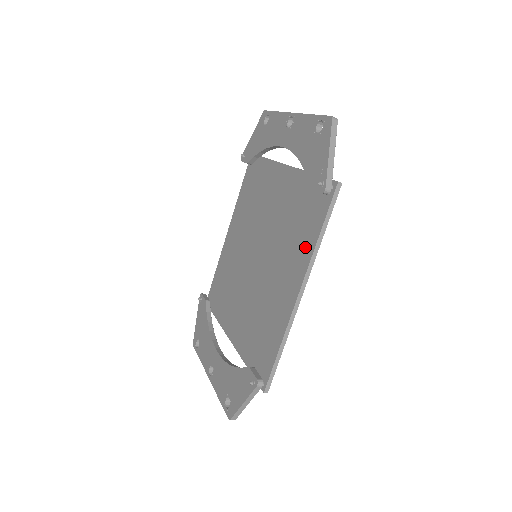
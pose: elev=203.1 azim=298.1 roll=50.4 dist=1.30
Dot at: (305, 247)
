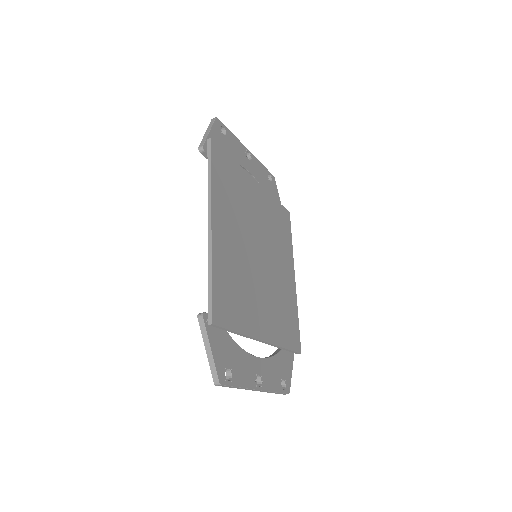
Dot at: occluded
